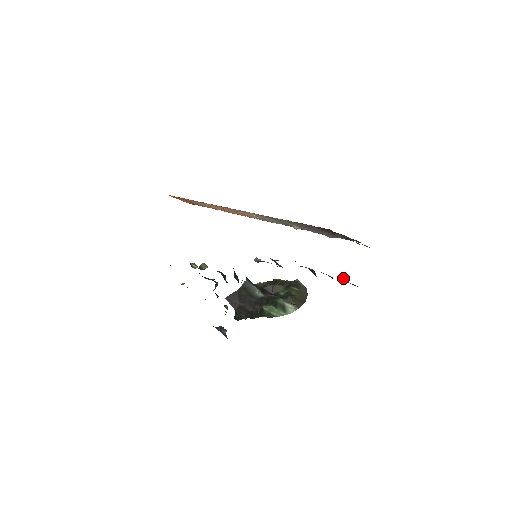
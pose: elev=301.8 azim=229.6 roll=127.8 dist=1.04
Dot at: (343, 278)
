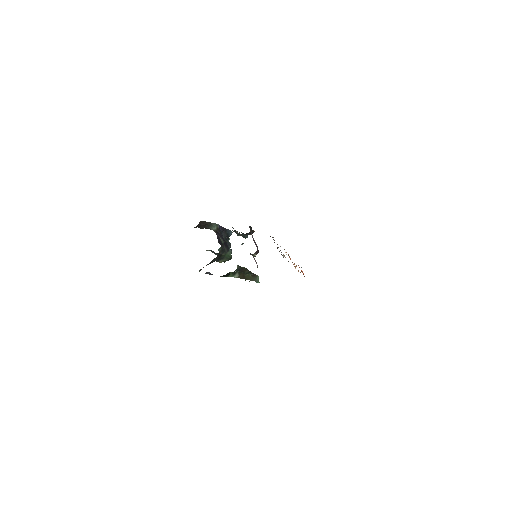
Dot at: (253, 257)
